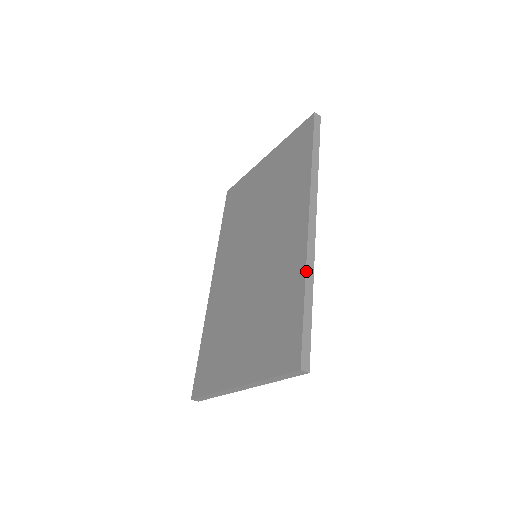
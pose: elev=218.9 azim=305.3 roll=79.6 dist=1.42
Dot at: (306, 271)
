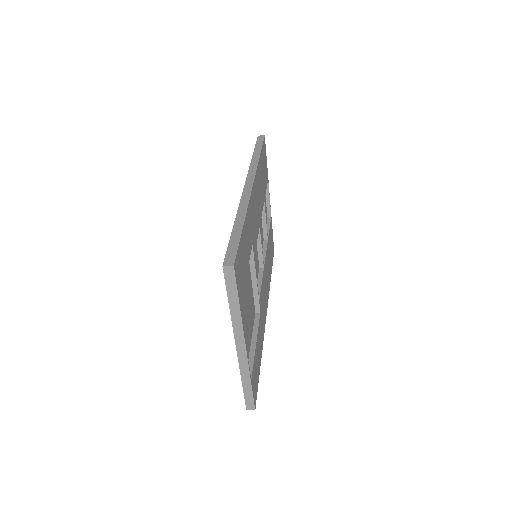
Dot at: (238, 211)
